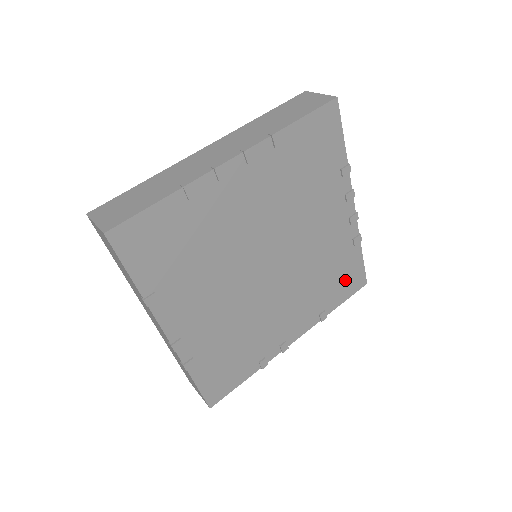
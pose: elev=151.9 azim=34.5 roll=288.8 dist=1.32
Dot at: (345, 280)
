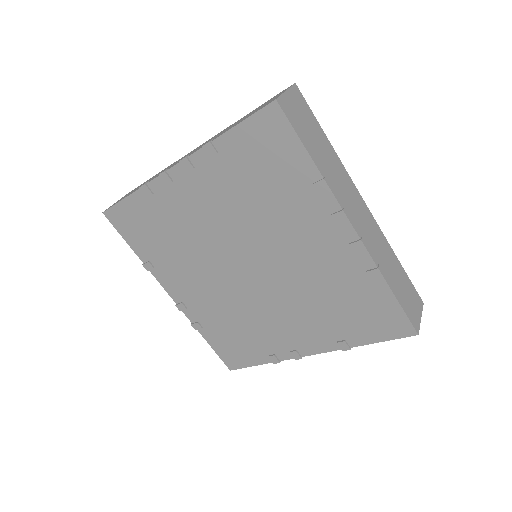
Dot at: (371, 317)
